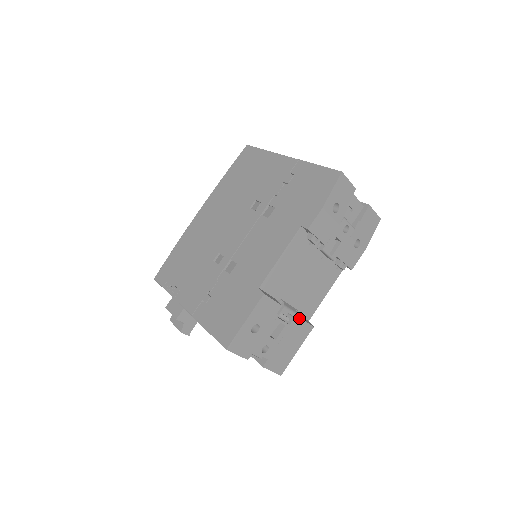
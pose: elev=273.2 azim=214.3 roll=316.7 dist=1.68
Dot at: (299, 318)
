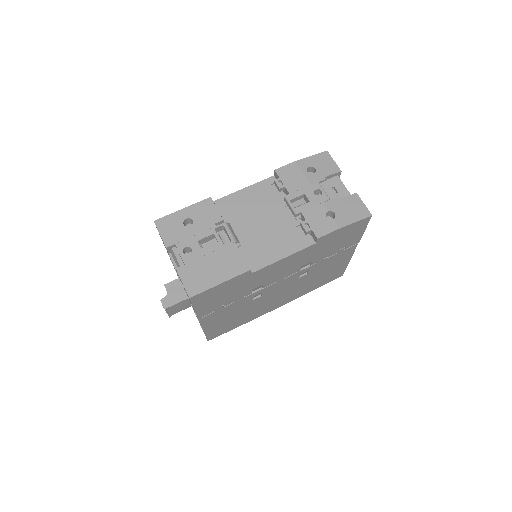
Dot at: (237, 246)
